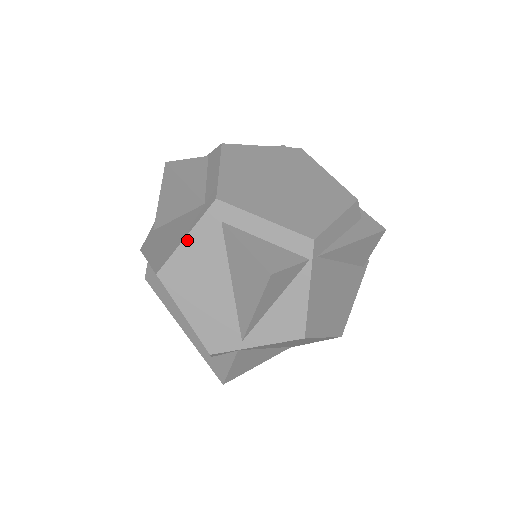
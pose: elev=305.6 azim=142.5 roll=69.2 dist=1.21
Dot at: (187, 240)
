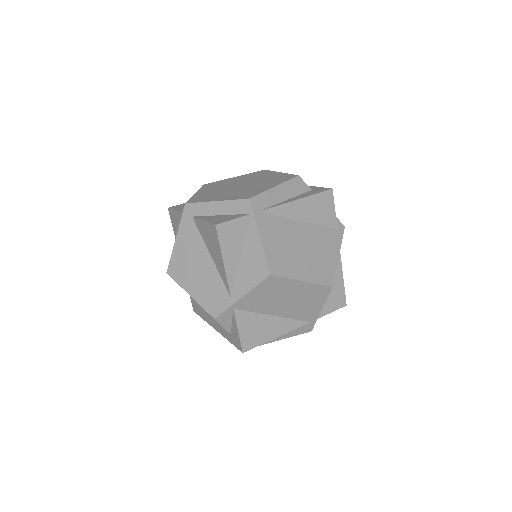
Dot at: (177, 240)
